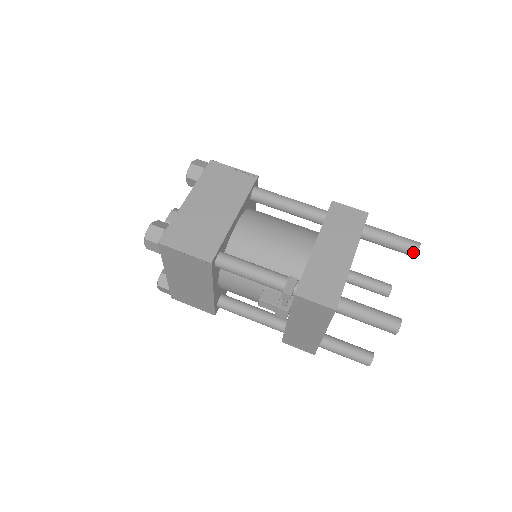
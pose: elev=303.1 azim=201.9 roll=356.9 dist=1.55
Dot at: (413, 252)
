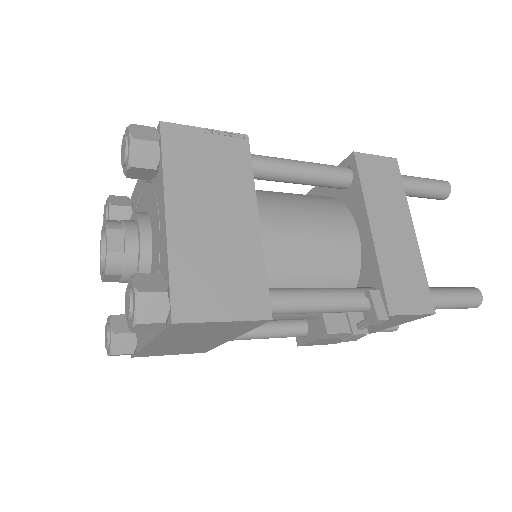
Dot at: (445, 196)
